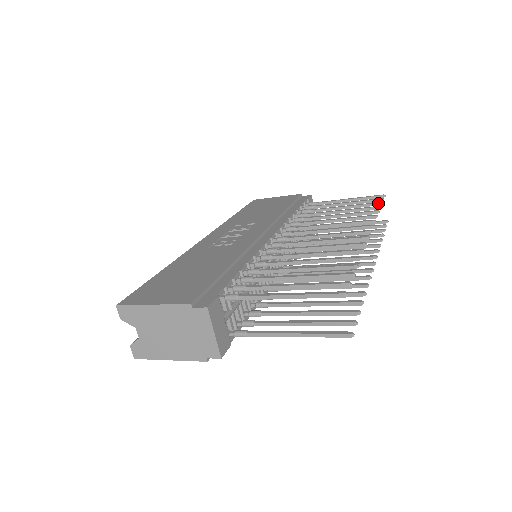
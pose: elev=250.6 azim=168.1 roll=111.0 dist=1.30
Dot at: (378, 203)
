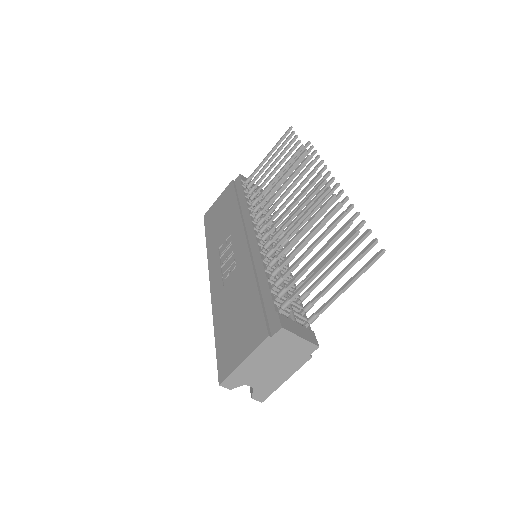
Dot at: (294, 138)
